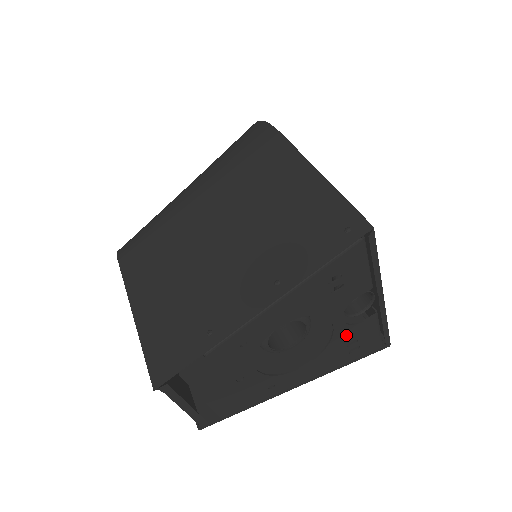
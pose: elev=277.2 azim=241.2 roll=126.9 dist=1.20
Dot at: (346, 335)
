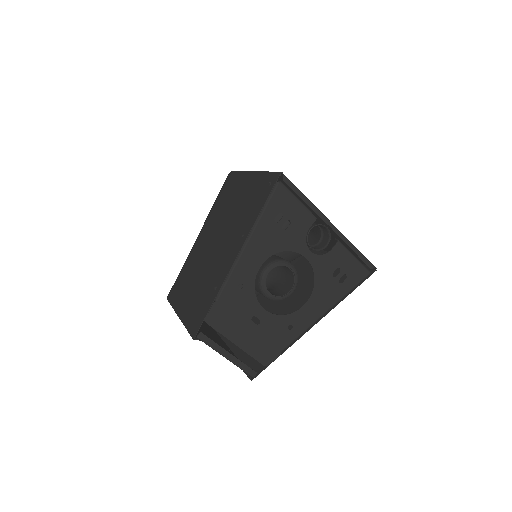
Dot at: (324, 265)
